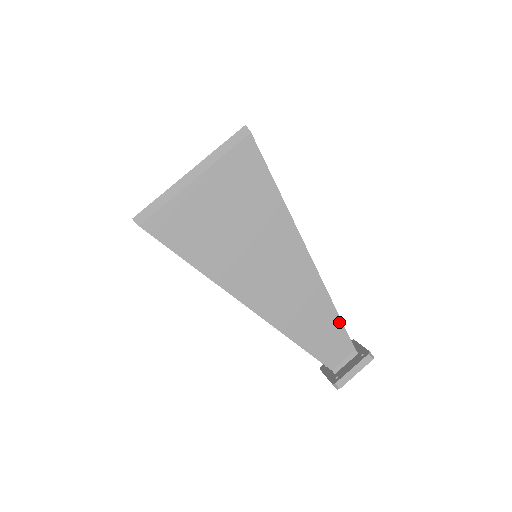
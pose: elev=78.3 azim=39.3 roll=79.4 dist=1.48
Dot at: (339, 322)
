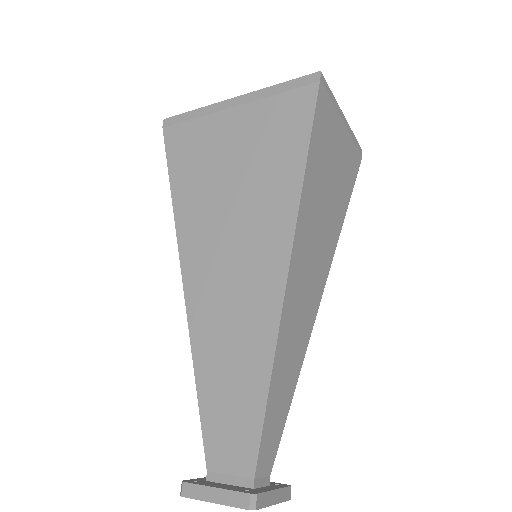
Dot at: (261, 411)
